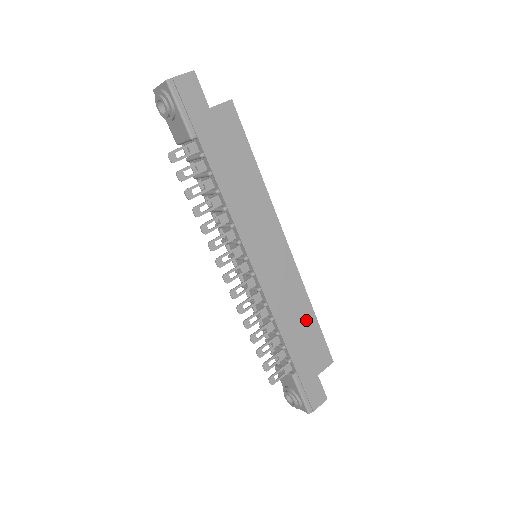
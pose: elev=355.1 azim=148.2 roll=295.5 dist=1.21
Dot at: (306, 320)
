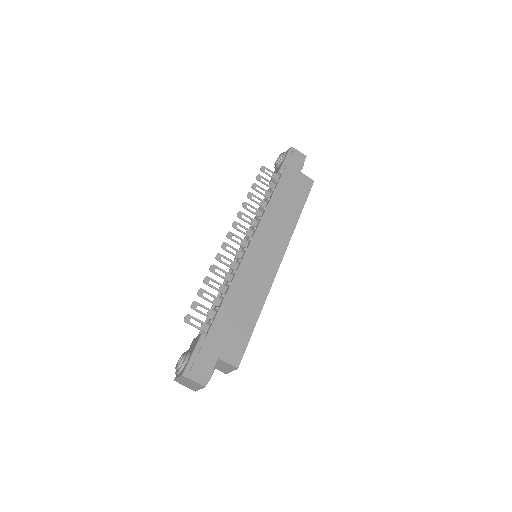
Dot at: (249, 313)
